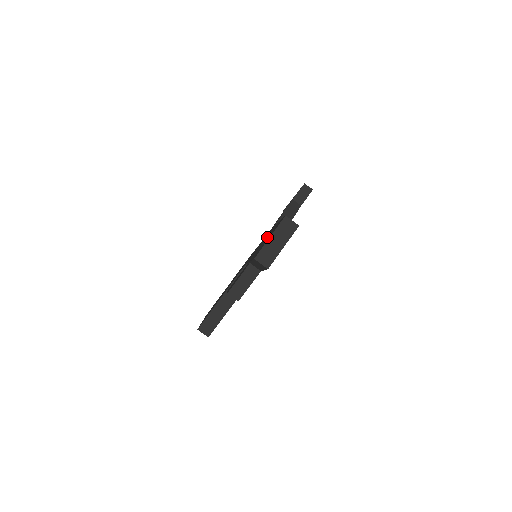
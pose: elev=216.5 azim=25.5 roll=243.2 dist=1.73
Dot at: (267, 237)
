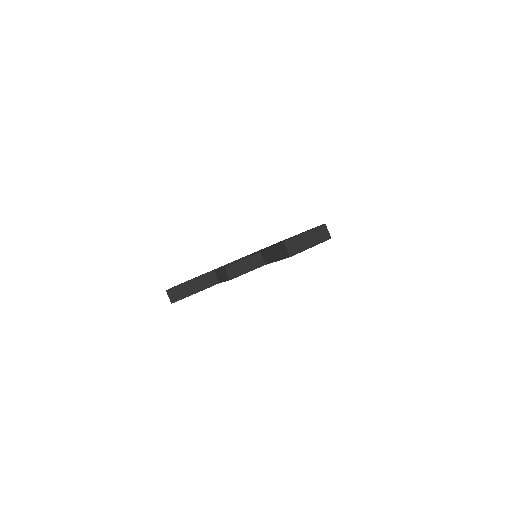
Dot at: occluded
